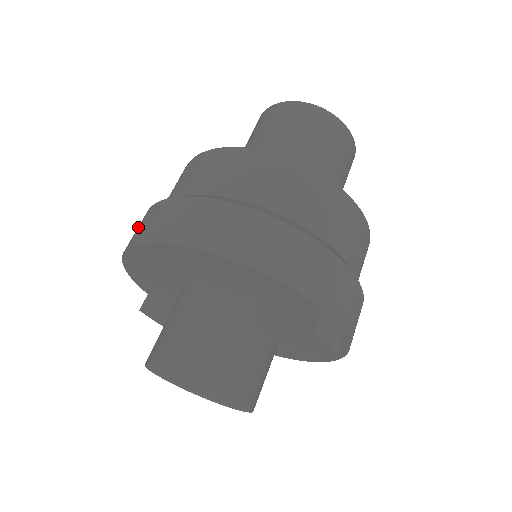
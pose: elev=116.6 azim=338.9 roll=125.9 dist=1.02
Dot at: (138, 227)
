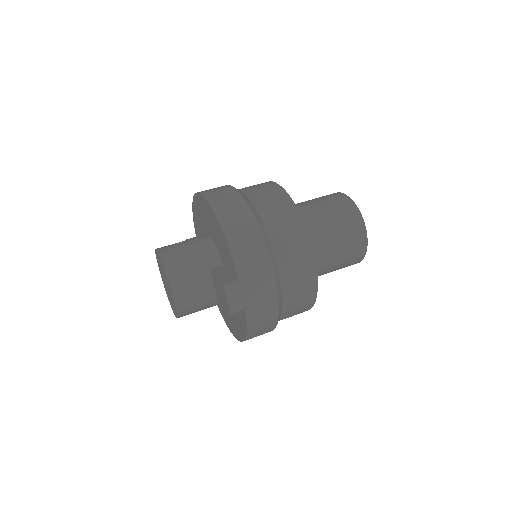
Dot at: occluded
